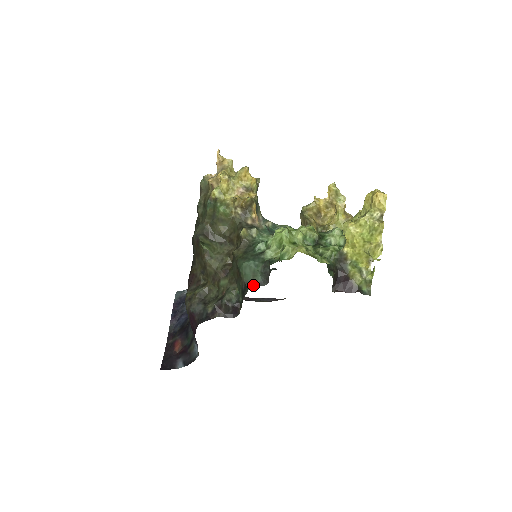
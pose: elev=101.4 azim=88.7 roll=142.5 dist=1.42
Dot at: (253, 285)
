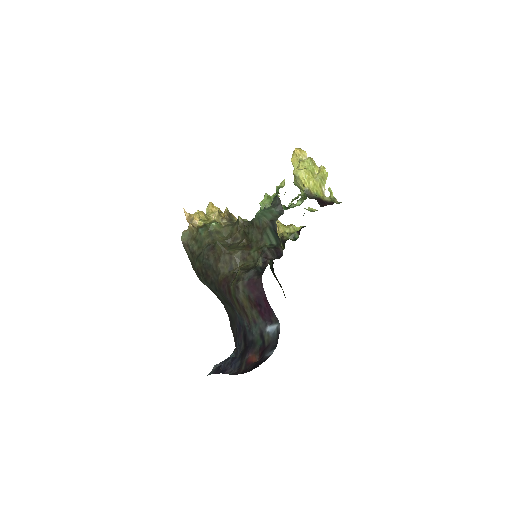
Dot at: (276, 218)
